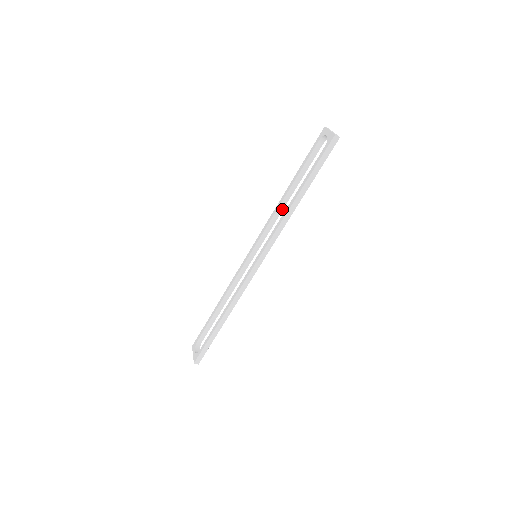
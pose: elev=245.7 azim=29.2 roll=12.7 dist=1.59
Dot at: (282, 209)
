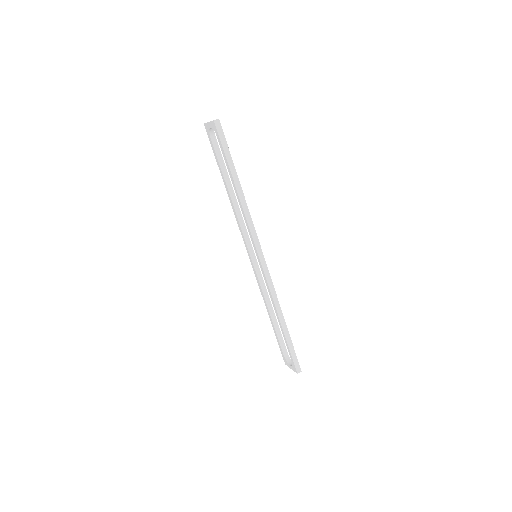
Dot at: (238, 207)
